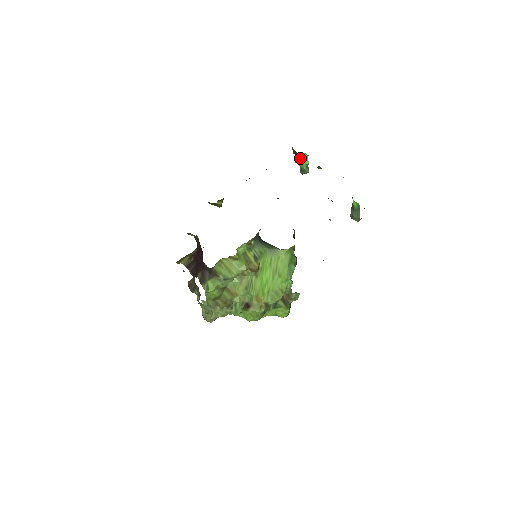
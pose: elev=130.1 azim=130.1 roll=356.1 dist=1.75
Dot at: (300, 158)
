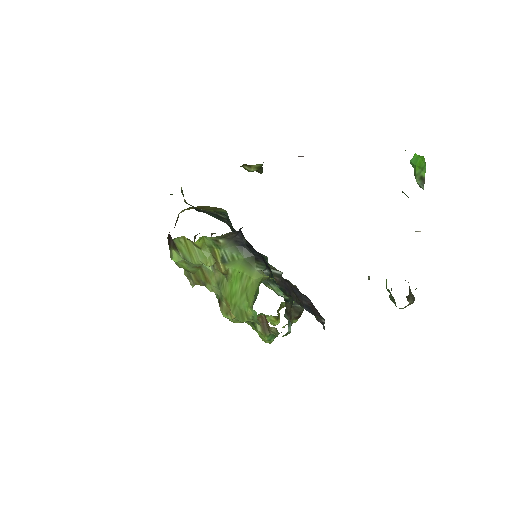
Dot at: (417, 161)
